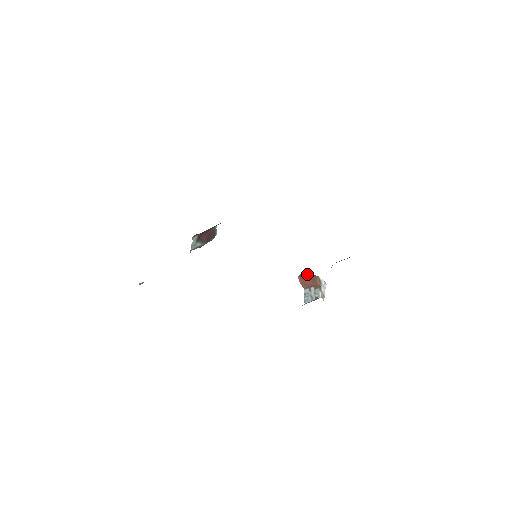
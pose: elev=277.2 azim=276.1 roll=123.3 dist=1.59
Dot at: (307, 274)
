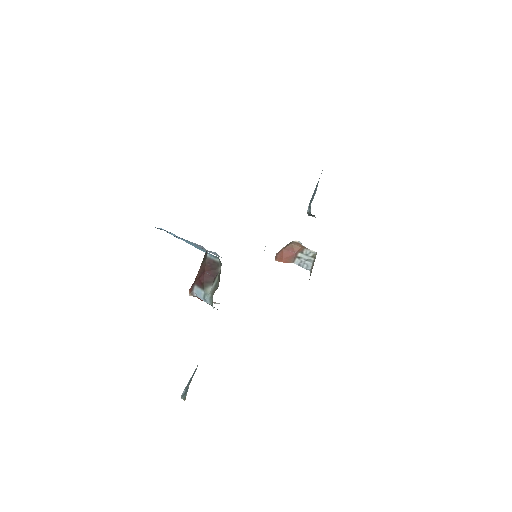
Dot at: (281, 250)
